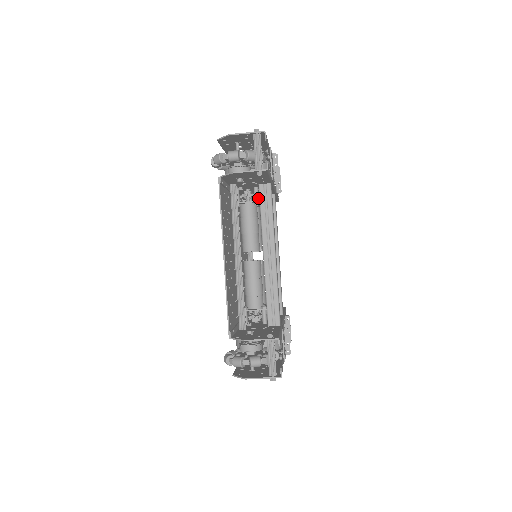
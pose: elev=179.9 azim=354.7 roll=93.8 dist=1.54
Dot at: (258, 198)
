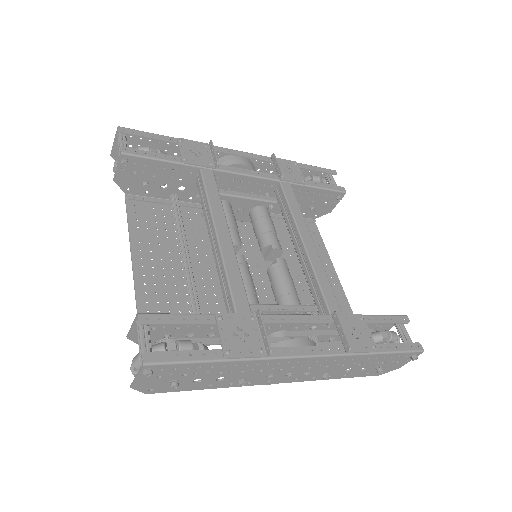
Dot at: occluded
